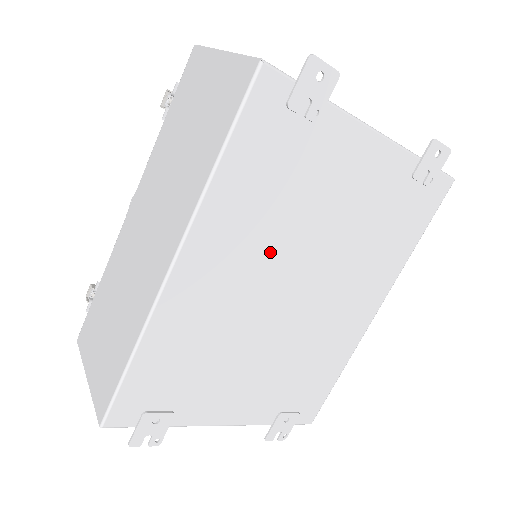
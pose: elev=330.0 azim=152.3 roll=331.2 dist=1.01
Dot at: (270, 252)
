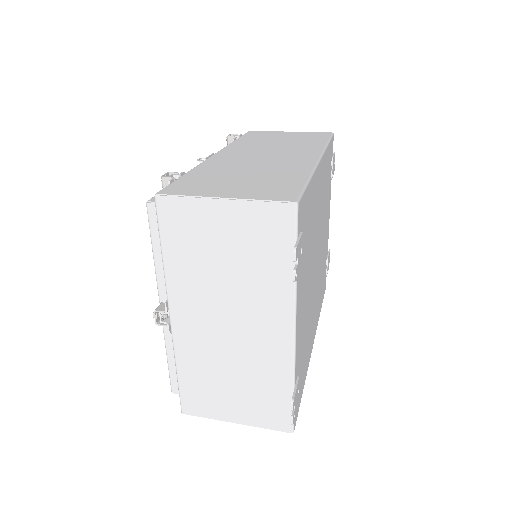
Dot at: (321, 216)
